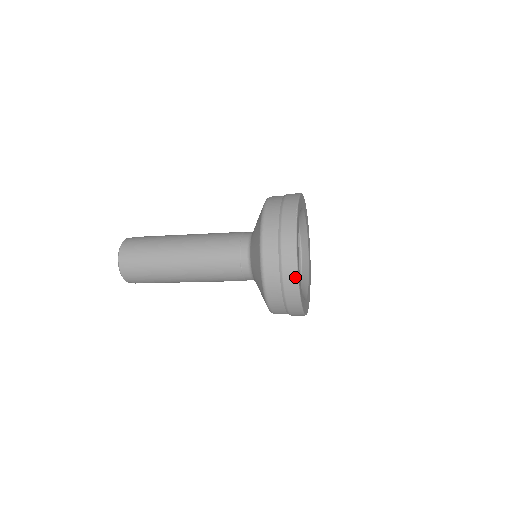
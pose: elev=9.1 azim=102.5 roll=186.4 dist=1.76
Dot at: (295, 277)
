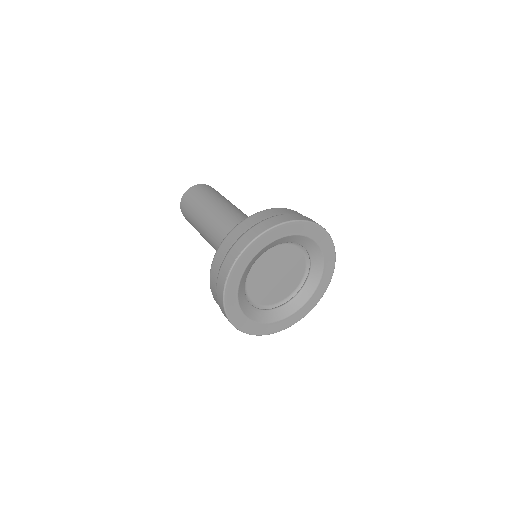
Dot at: (226, 317)
